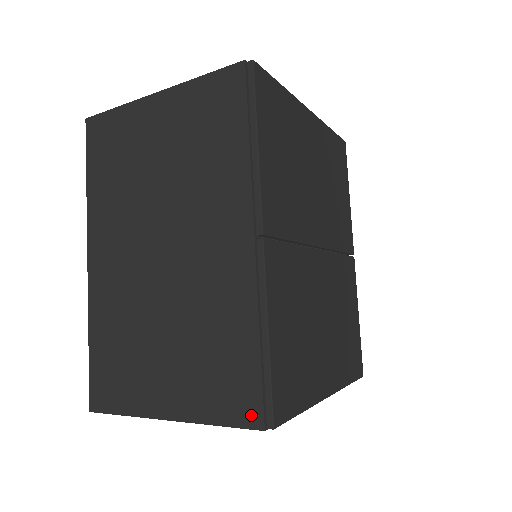
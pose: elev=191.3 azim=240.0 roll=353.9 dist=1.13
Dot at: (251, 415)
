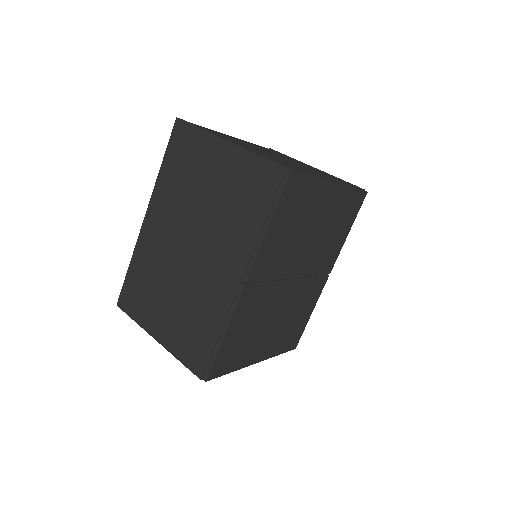
Dot at: (198, 368)
